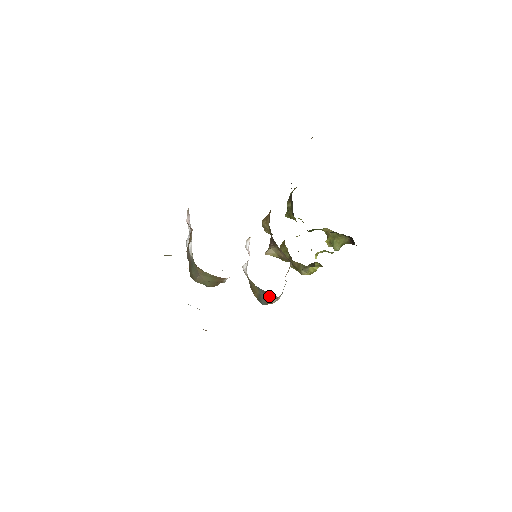
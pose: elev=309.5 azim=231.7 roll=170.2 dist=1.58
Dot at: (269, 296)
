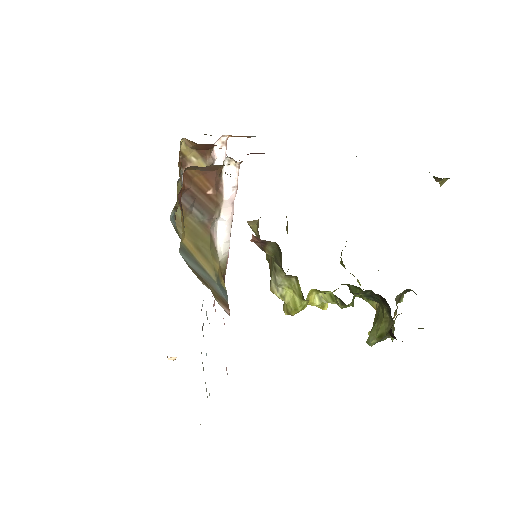
Dot at: (219, 299)
